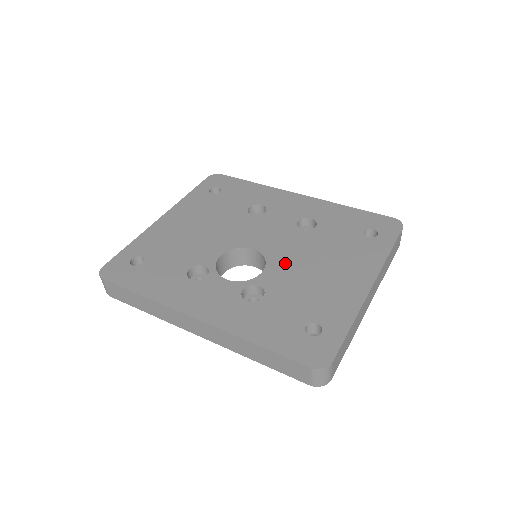
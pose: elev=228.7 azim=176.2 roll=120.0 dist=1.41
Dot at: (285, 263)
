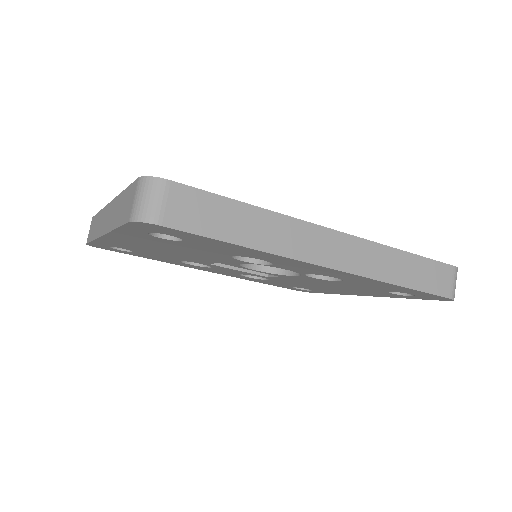
Dot at: occluded
